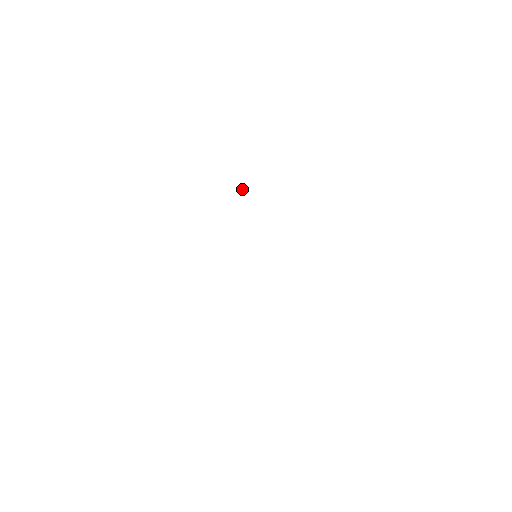
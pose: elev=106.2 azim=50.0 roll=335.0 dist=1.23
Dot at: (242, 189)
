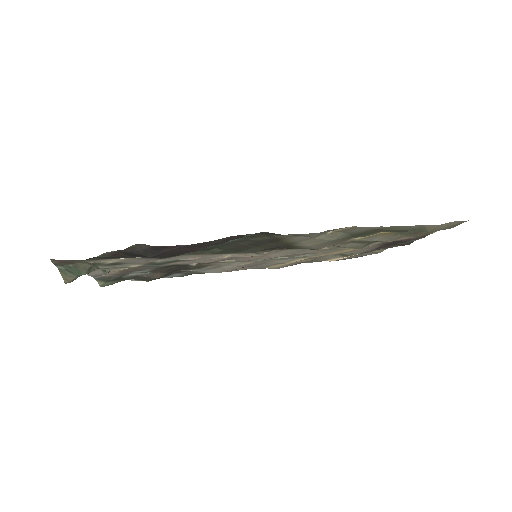
Dot at: (185, 270)
